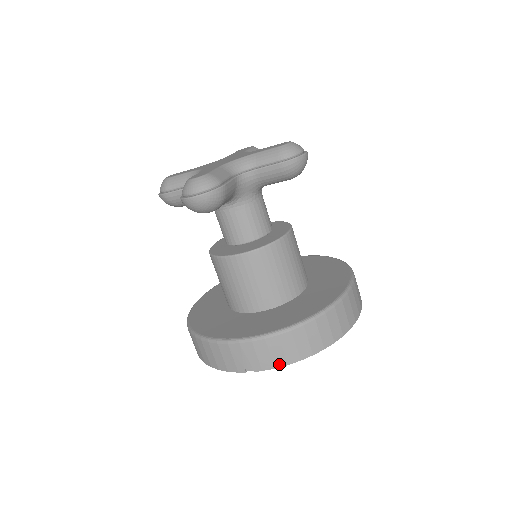
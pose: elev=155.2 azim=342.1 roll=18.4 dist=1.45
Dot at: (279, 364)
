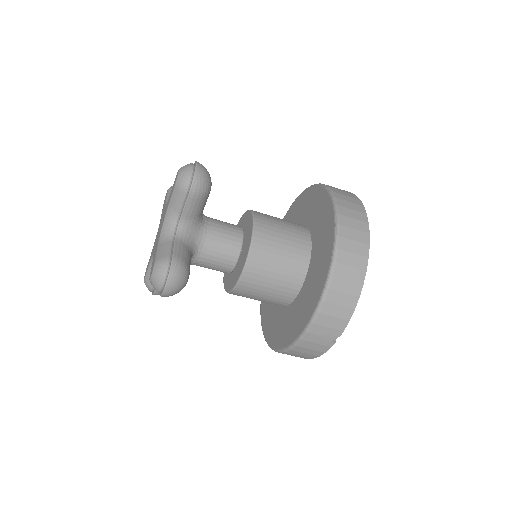
Dot at: (348, 315)
